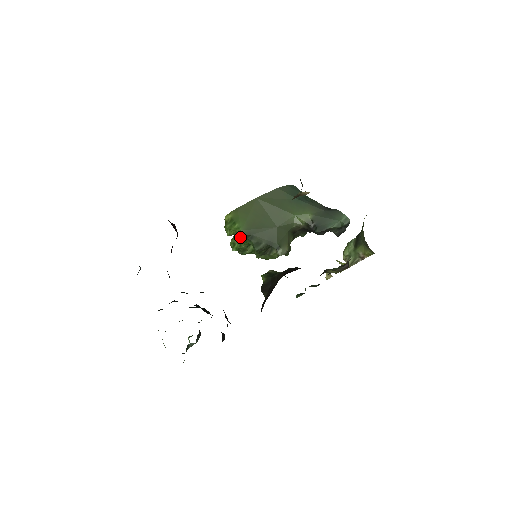
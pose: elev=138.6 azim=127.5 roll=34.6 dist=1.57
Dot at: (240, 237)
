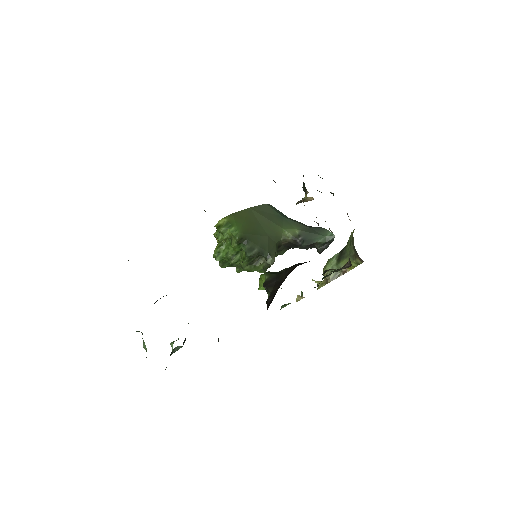
Dot at: (236, 240)
